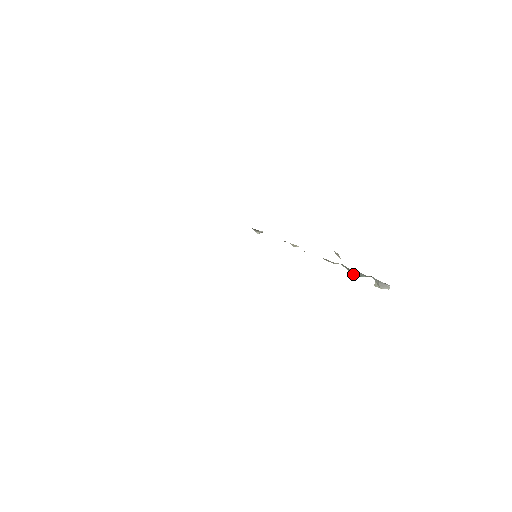
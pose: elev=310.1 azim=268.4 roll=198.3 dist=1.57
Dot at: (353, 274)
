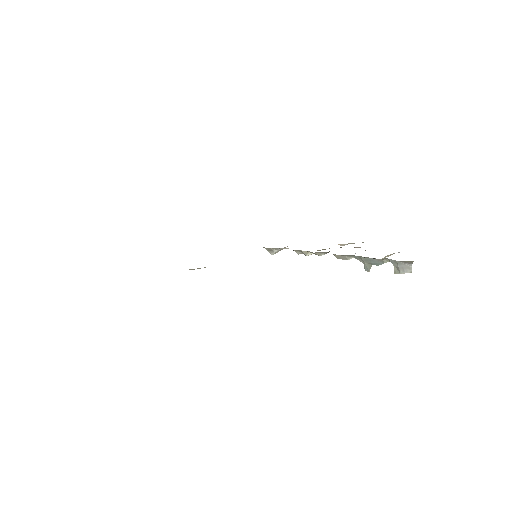
Dot at: (369, 266)
